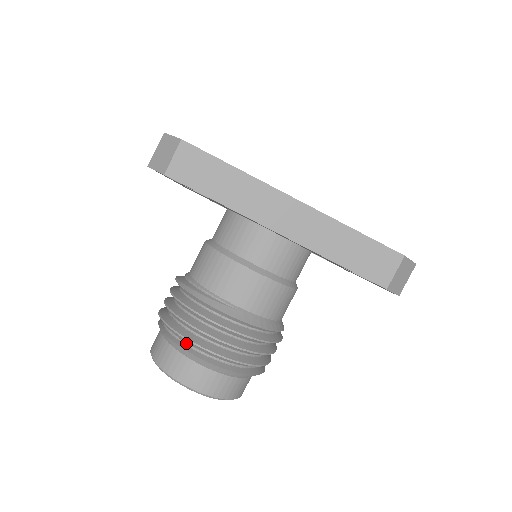
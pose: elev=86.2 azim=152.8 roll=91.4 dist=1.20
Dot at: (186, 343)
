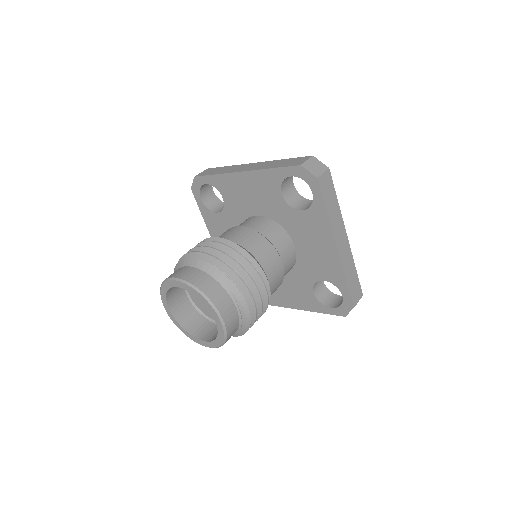
Dot at: occluded
